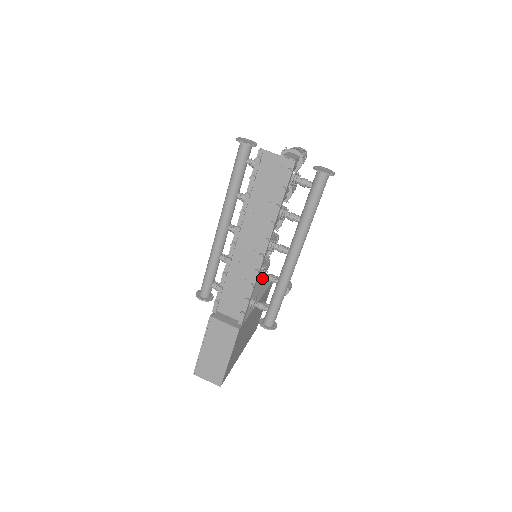
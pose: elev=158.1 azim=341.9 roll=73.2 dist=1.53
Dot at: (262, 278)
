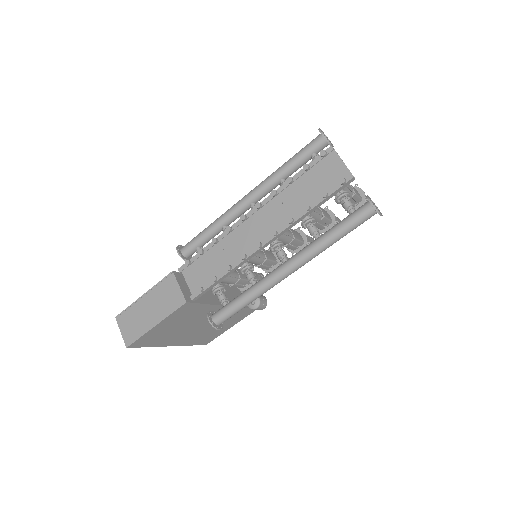
Dot at: (244, 270)
